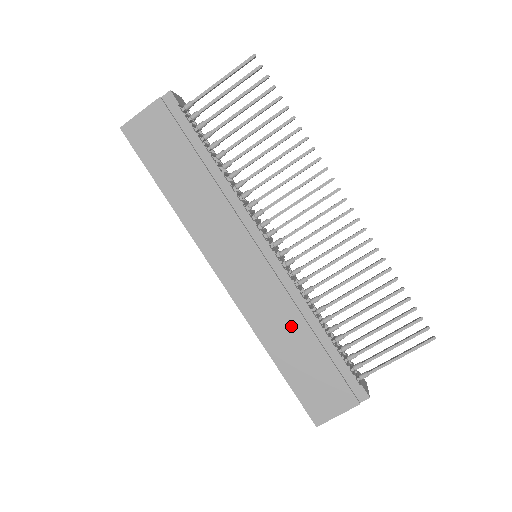
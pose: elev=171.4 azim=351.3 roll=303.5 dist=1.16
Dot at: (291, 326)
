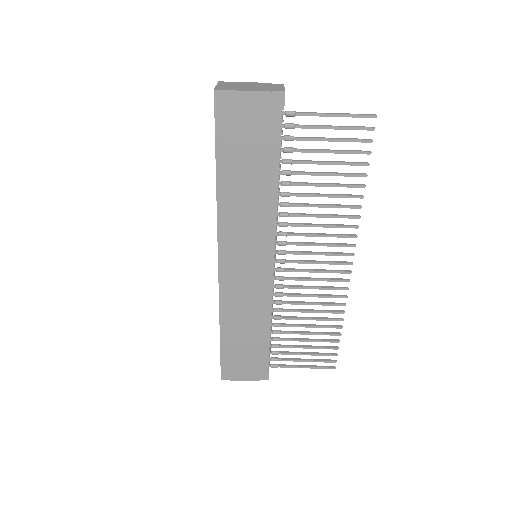
Dot at: (250, 319)
